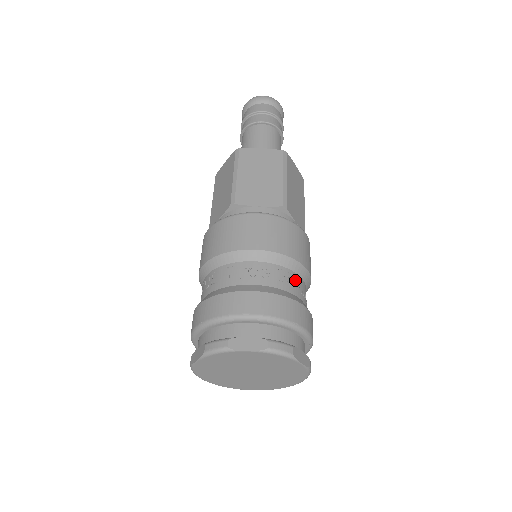
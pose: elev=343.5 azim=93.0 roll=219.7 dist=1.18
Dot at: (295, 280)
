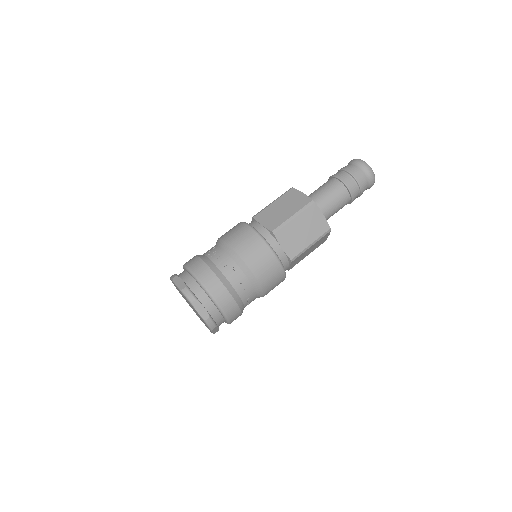
Dot at: (237, 273)
